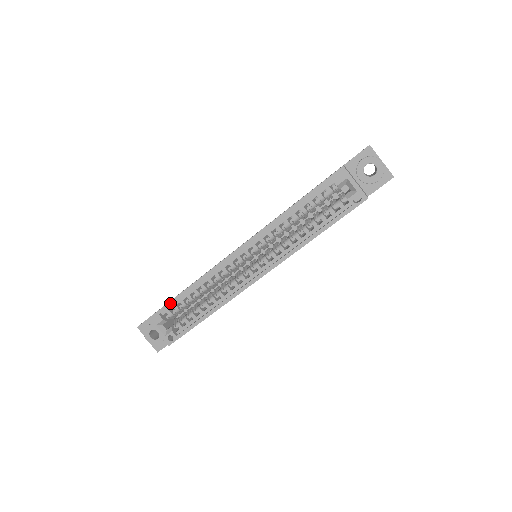
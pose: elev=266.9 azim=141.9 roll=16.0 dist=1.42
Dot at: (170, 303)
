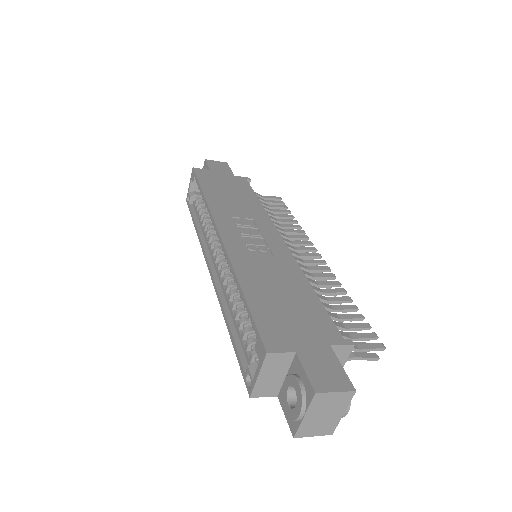
Dot at: (198, 183)
